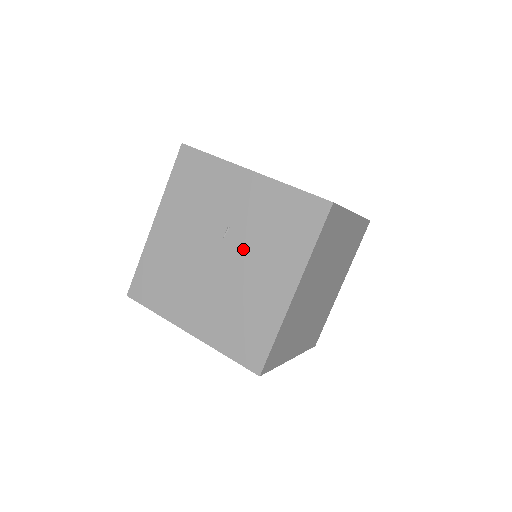
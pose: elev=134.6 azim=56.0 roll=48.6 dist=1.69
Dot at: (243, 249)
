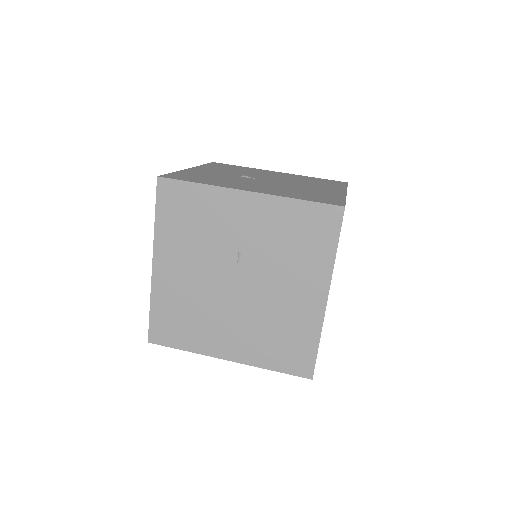
Dot at: (262, 271)
